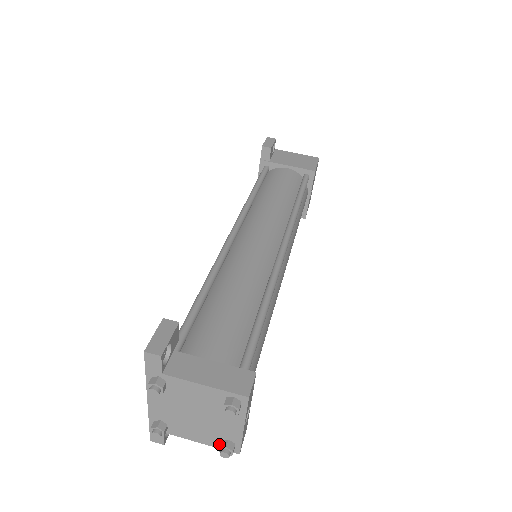
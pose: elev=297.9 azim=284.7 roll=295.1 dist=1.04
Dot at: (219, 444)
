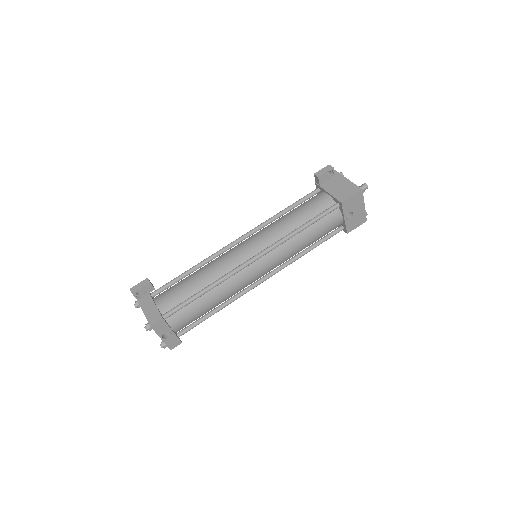
Dot at: occluded
